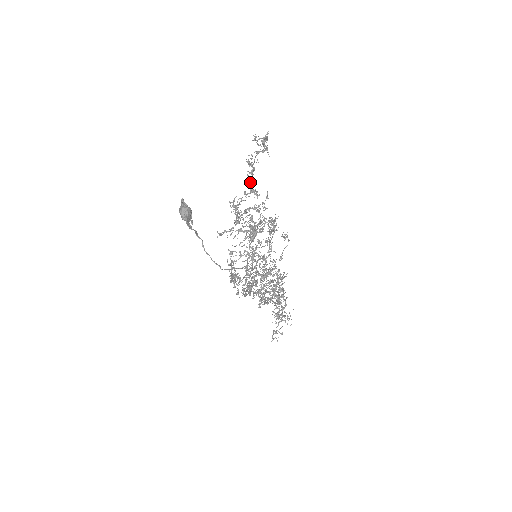
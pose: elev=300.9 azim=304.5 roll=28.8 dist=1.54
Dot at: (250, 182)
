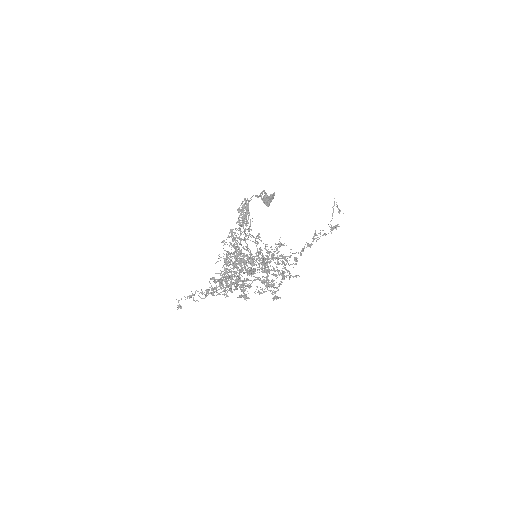
Dot at: (302, 250)
